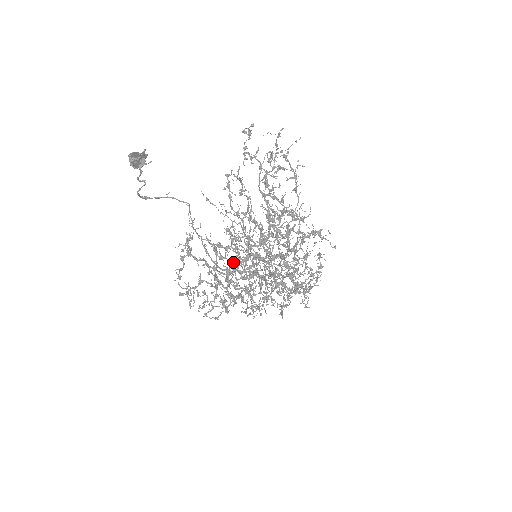
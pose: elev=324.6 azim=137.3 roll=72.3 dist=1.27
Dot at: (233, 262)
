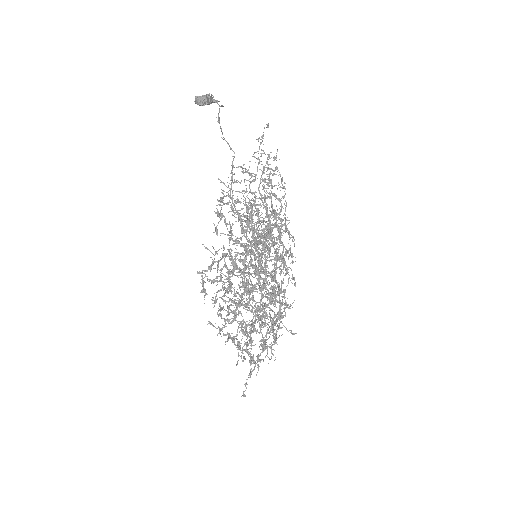
Dot at: (253, 238)
